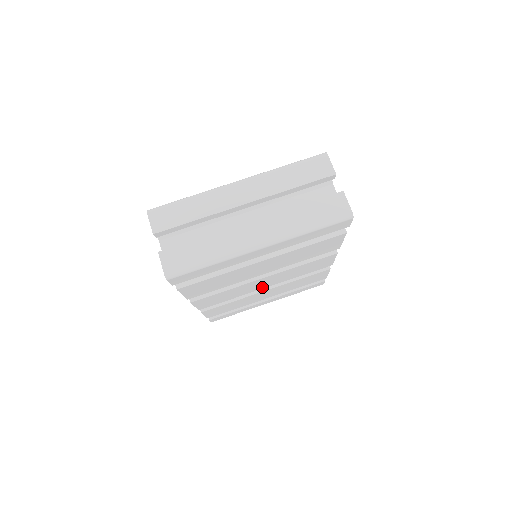
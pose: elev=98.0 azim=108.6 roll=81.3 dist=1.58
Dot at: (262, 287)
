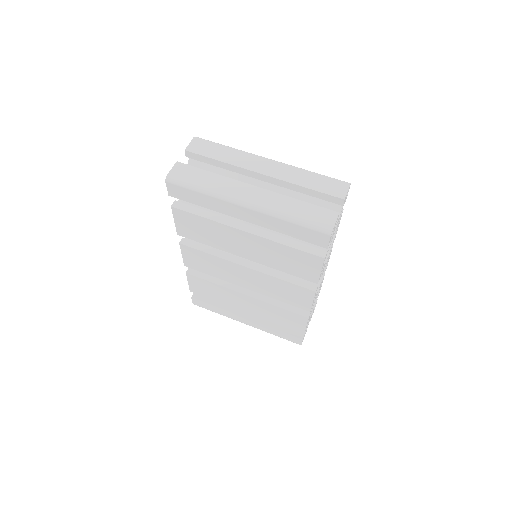
Dot at: (242, 284)
